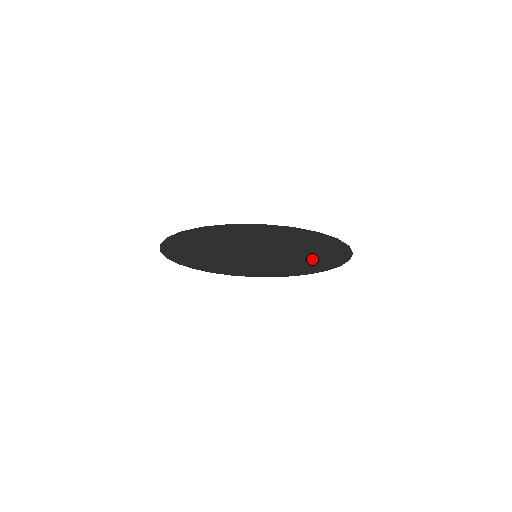
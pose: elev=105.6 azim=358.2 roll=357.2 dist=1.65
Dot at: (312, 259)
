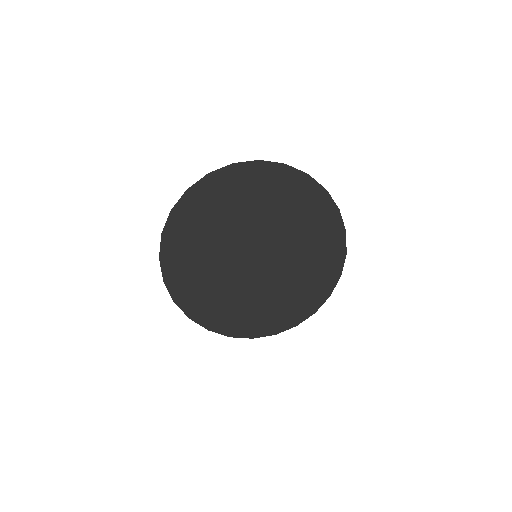
Dot at: (290, 293)
